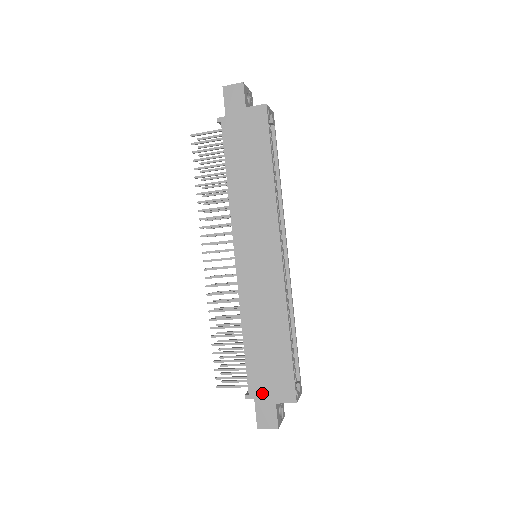
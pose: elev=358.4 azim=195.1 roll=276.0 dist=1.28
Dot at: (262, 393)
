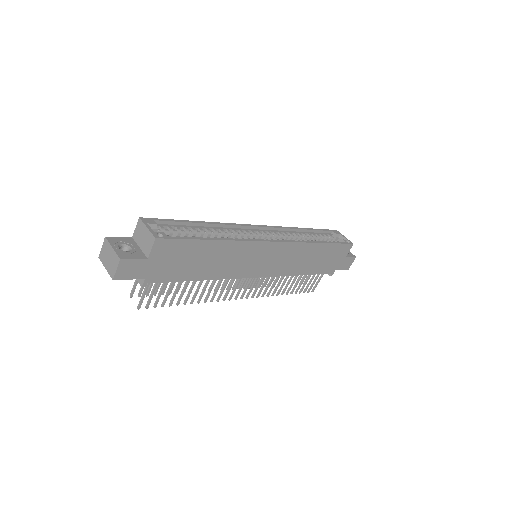
Dot at: (336, 265)
